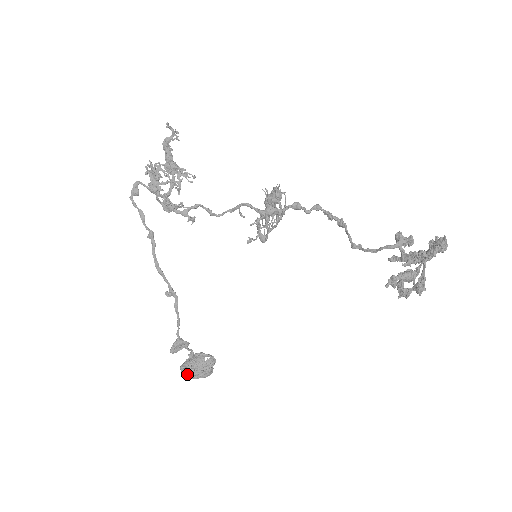
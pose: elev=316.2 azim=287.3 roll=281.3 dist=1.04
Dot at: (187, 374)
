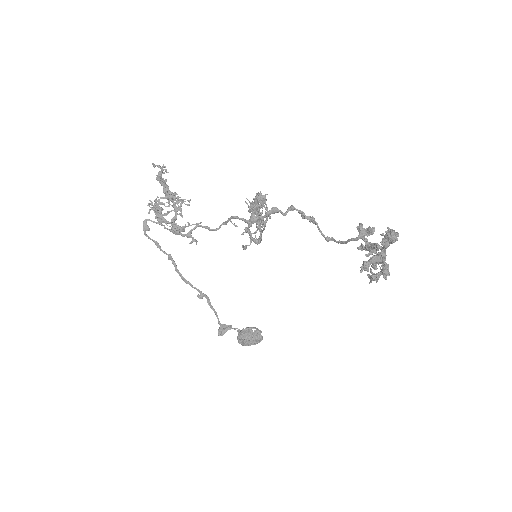
Dot at: (243, 344)
